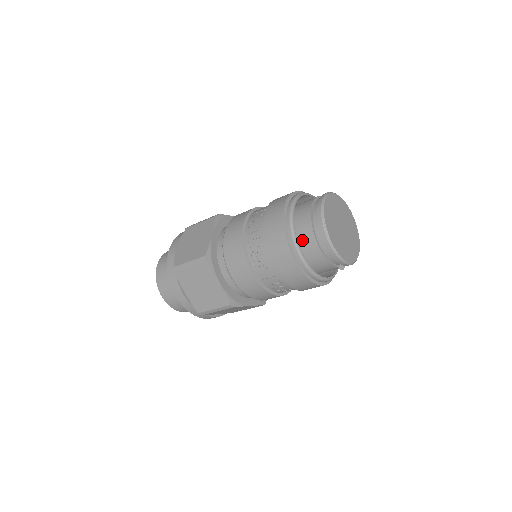
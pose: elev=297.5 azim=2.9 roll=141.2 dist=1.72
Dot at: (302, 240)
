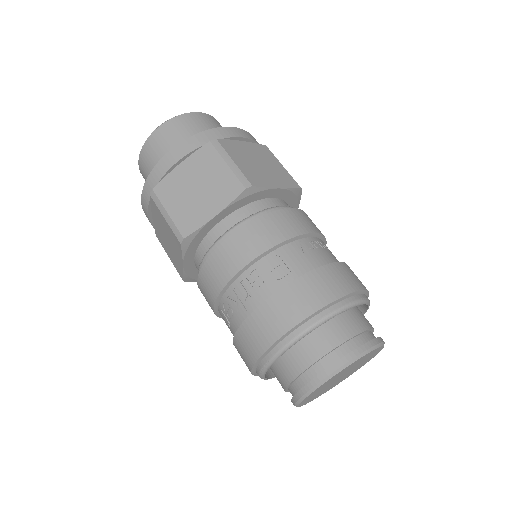
Dot at: (279, 364)
